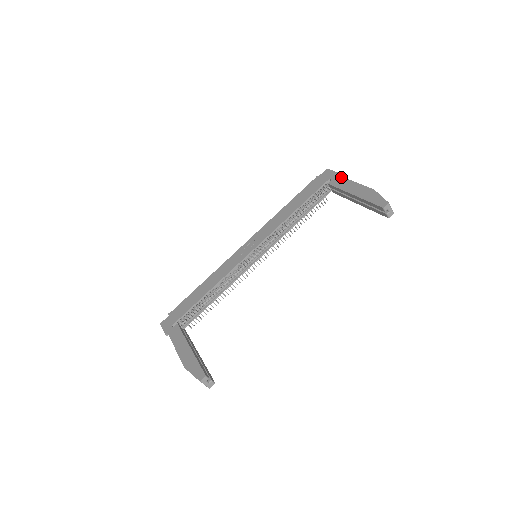
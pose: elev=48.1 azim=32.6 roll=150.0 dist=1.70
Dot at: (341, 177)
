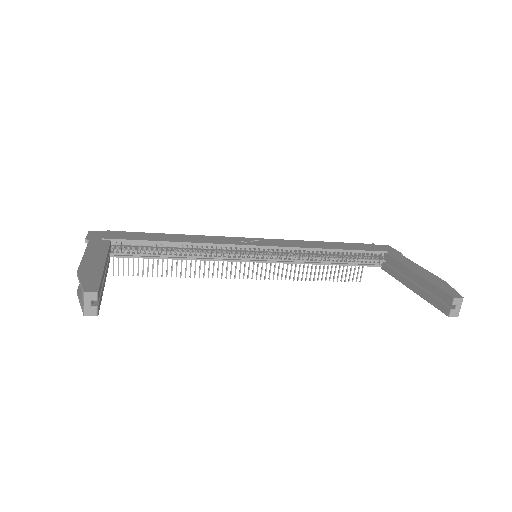
Dot at: occluded
